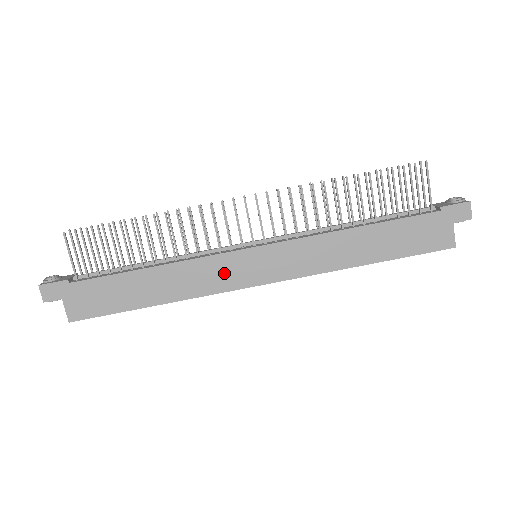
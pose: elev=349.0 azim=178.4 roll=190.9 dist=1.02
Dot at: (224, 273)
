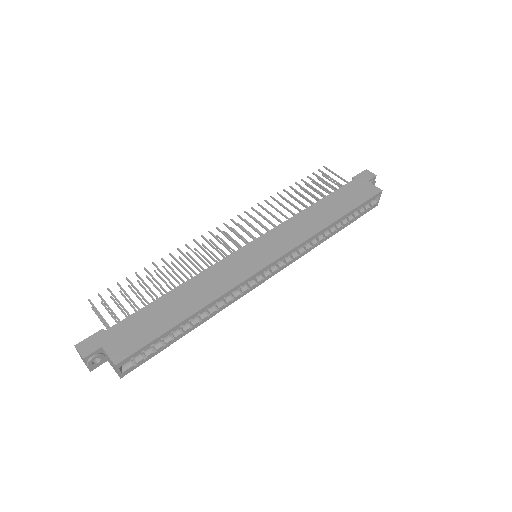
Dot at: (238, 267)
